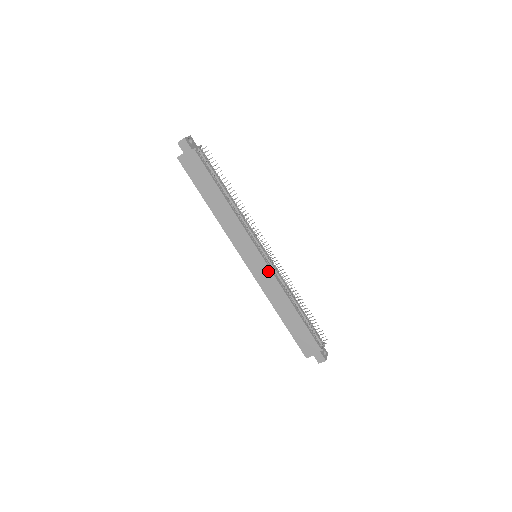
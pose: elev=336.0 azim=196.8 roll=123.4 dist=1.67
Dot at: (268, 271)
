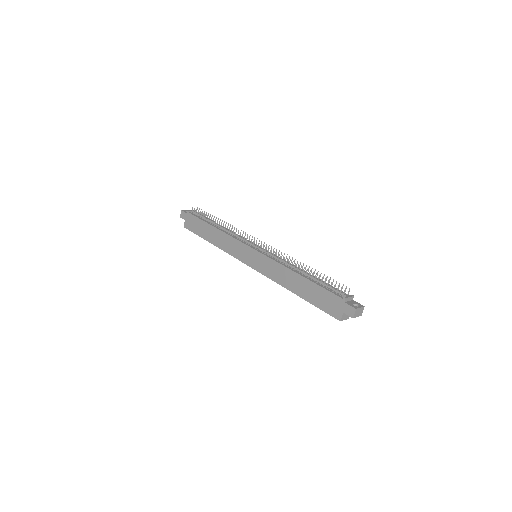
Dot at: (264, 258)
